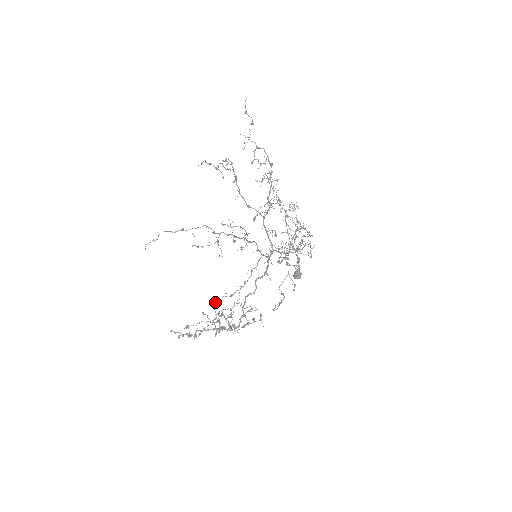
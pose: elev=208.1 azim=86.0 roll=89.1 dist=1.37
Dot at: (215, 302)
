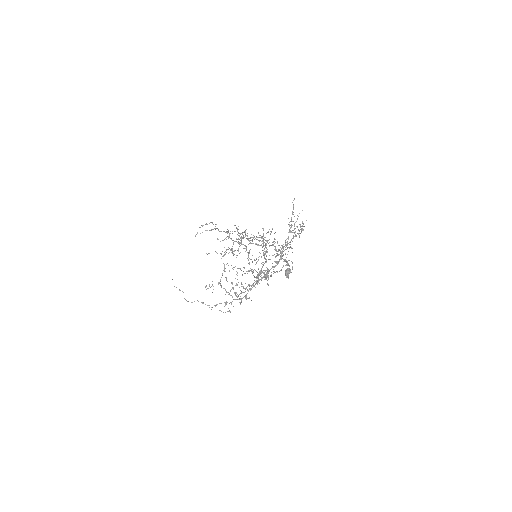
Dot at: occluded
